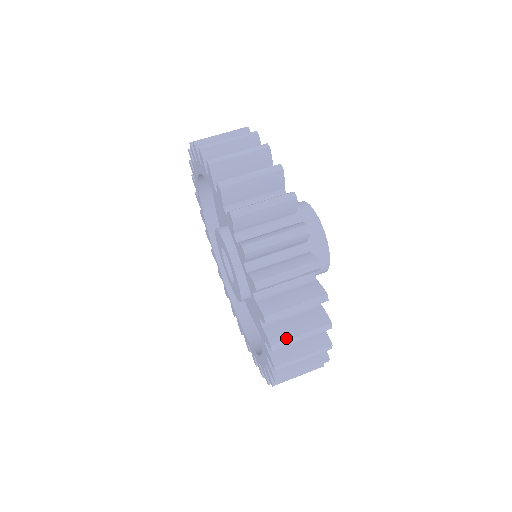
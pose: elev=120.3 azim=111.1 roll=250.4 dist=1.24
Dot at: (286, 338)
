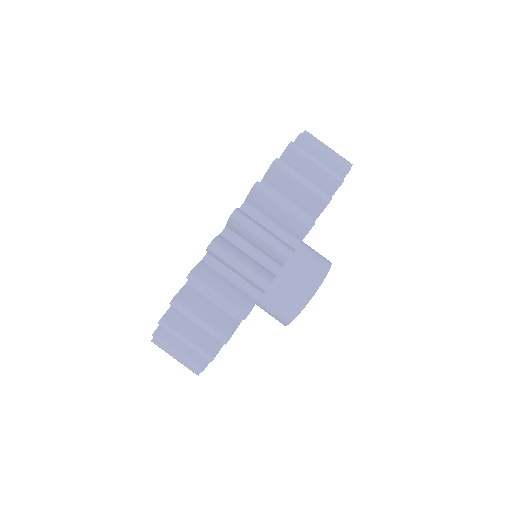
Dot at: (188, 308)
